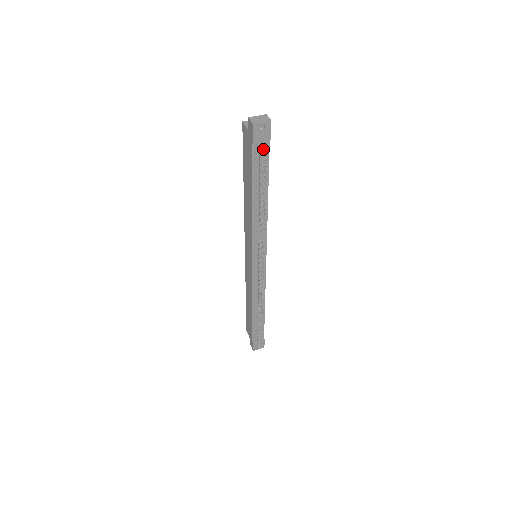
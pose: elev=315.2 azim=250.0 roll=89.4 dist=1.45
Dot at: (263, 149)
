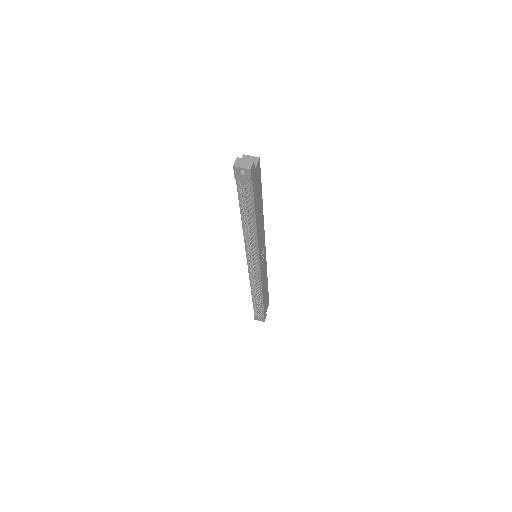
Dot at: (247, 186)
